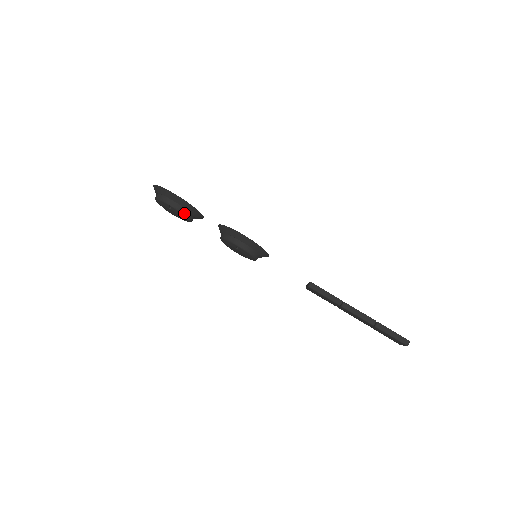
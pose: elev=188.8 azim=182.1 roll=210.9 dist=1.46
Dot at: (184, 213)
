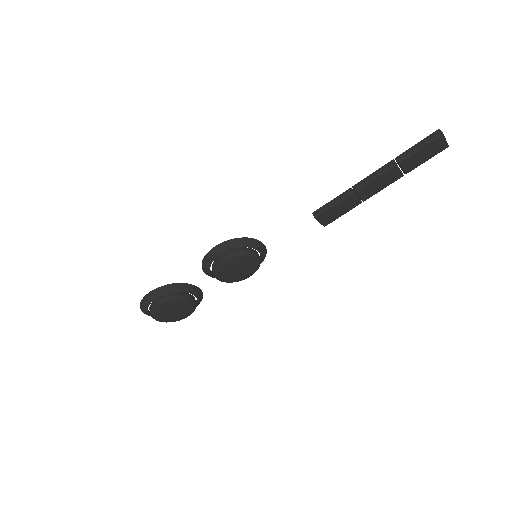
Dot at: (173, 297)
